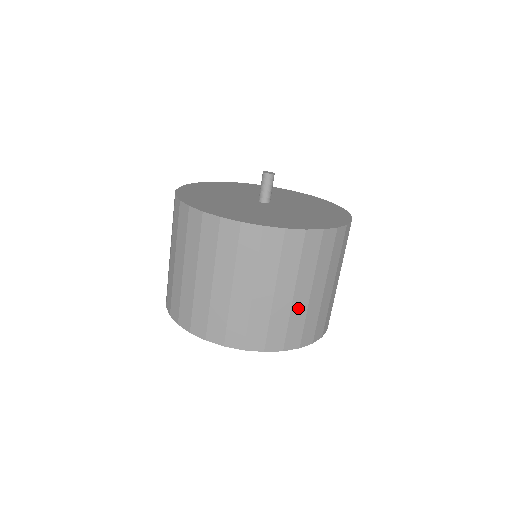
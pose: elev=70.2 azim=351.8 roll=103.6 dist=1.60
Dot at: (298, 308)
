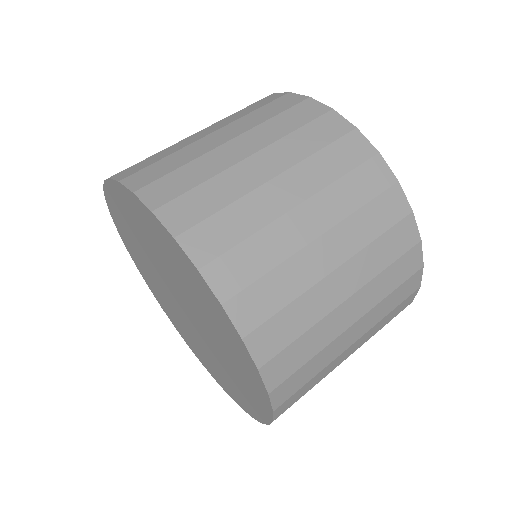
Dot at: (282, 235)
